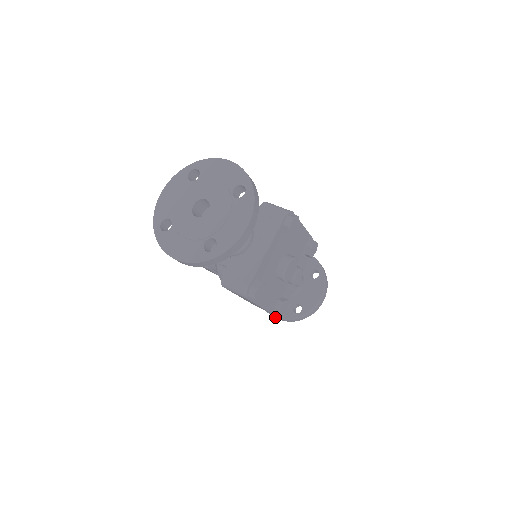
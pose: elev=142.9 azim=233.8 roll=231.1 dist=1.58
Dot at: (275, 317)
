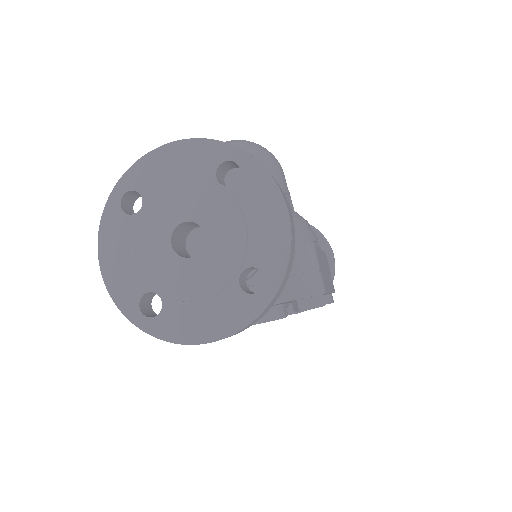
Dot at: occluded
